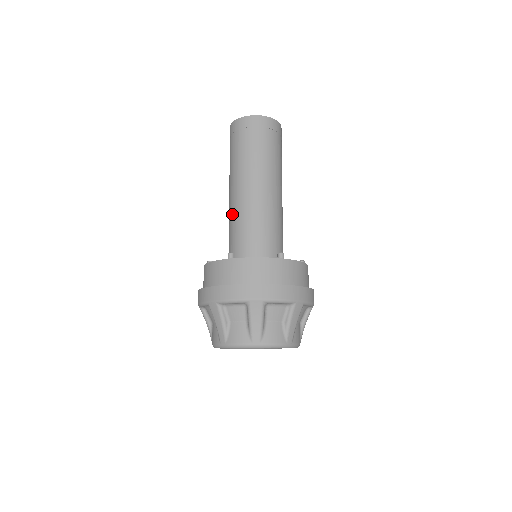
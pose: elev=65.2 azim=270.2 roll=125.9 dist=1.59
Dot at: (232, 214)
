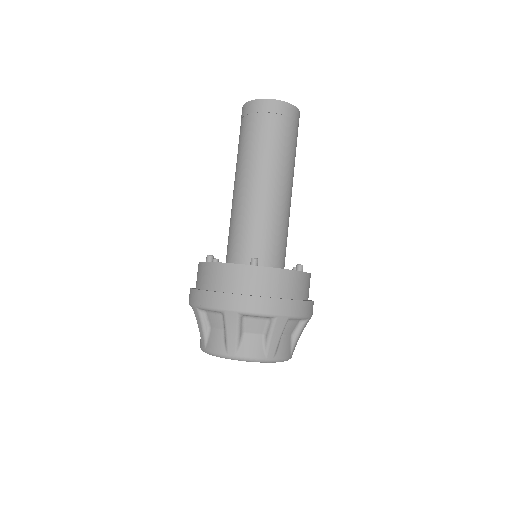
Dot at: (245, 208)
